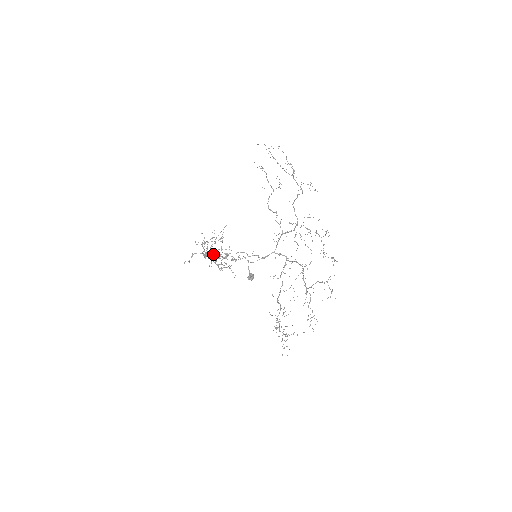
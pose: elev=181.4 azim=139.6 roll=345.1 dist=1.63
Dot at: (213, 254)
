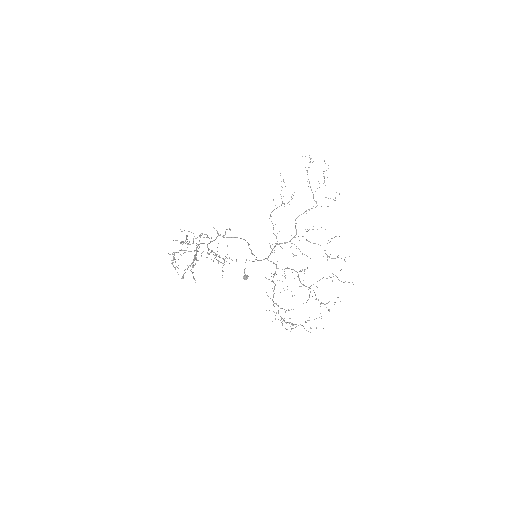
Dot at: occluded
